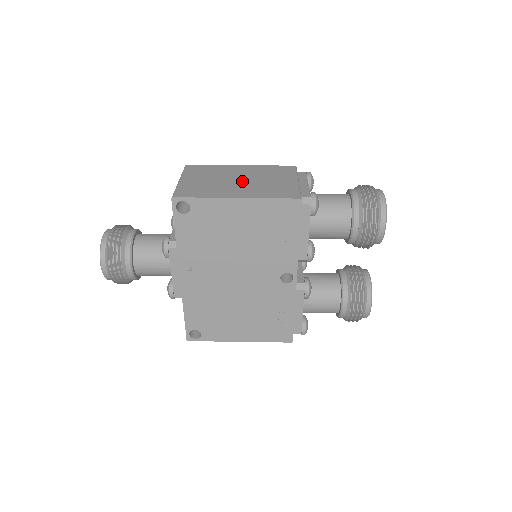
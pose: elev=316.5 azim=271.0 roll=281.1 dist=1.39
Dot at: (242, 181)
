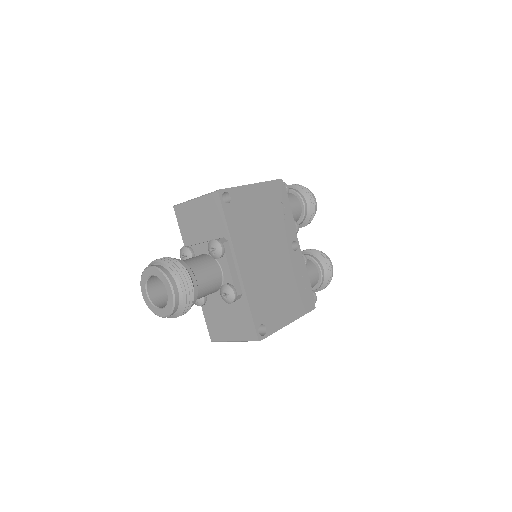
Dot at: occluded
